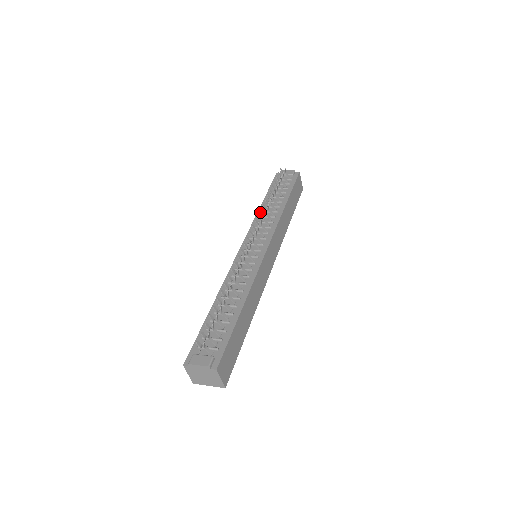
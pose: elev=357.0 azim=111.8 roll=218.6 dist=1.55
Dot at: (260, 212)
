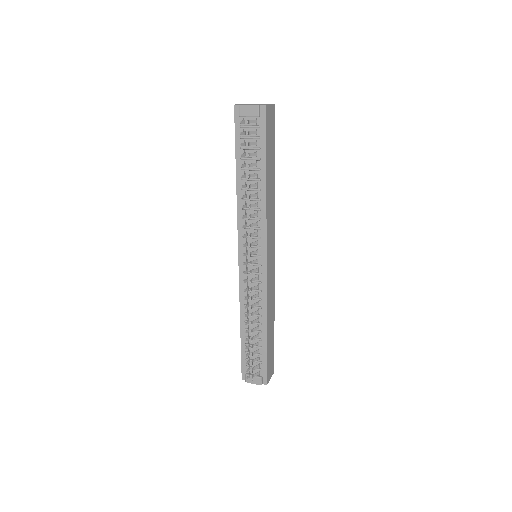
Dot at: (240, 198)
